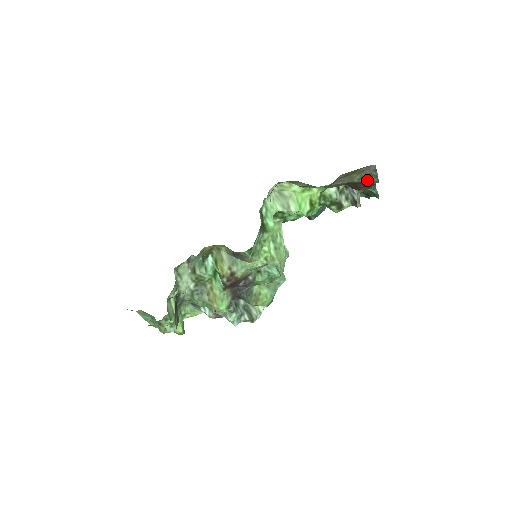
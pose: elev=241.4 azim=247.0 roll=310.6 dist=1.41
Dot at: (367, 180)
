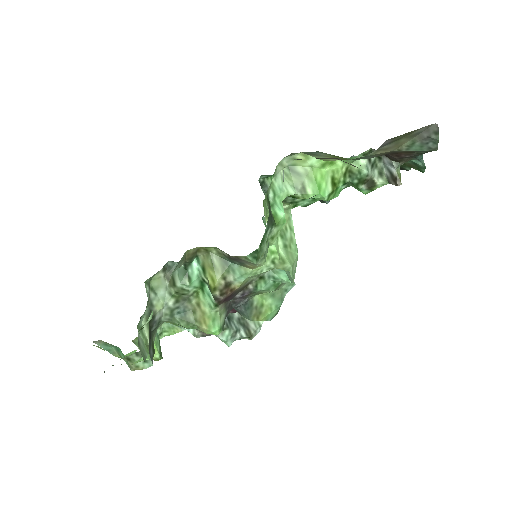
Dot at: (420, 147)
